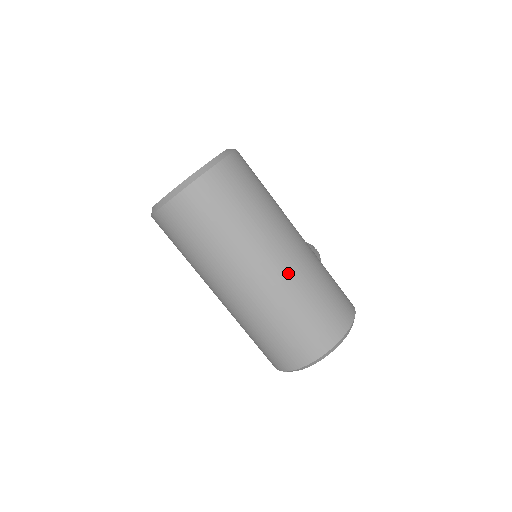
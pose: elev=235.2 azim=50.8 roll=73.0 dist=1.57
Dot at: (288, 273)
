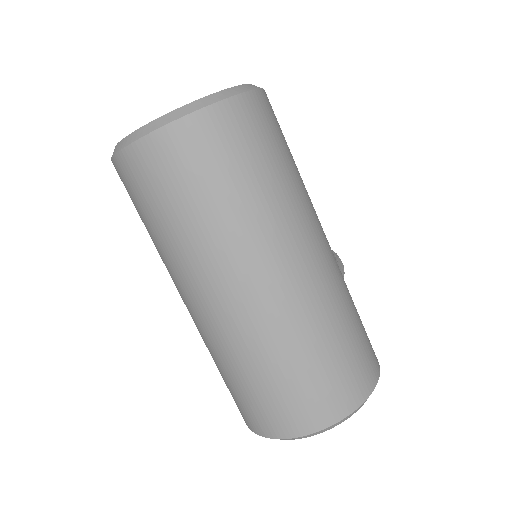
Dot at: (296, 298)
